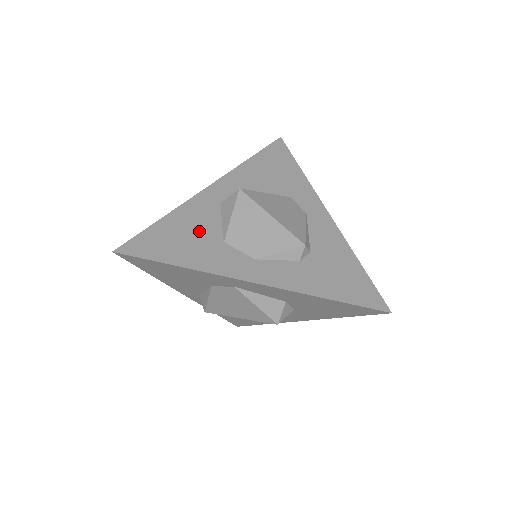
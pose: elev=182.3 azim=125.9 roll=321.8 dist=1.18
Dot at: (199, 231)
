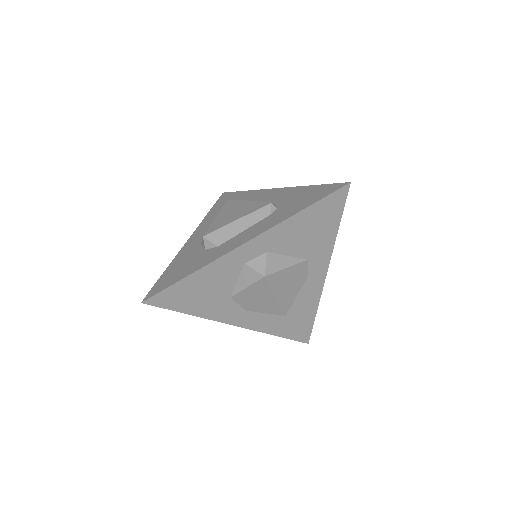
Dot at: (215, 288)
